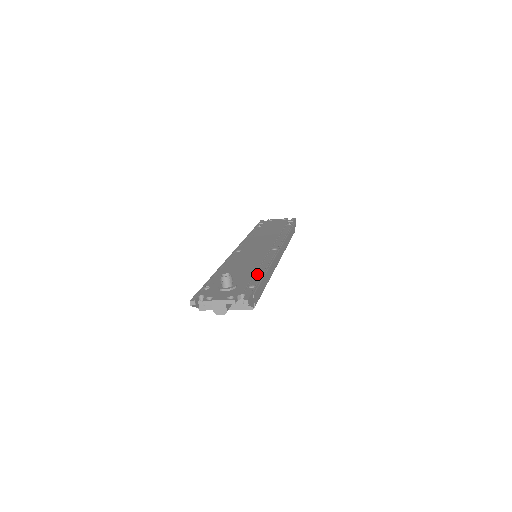
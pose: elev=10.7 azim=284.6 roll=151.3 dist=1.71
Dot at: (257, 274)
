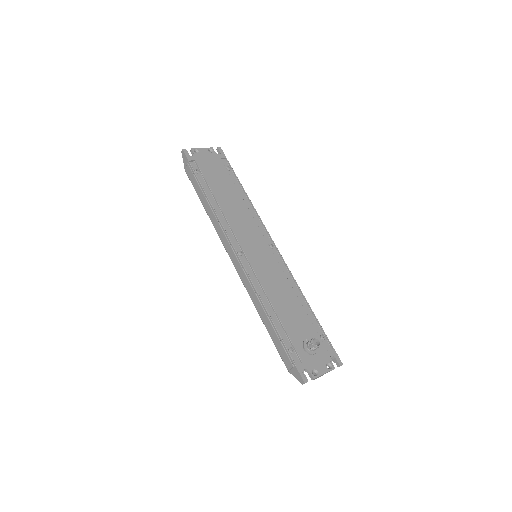
Dot at: (306, 310)
